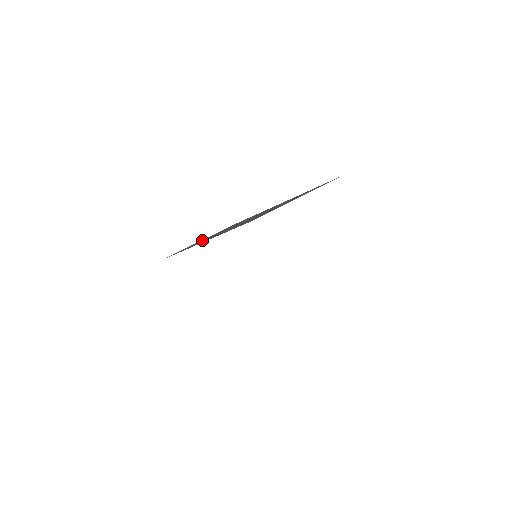
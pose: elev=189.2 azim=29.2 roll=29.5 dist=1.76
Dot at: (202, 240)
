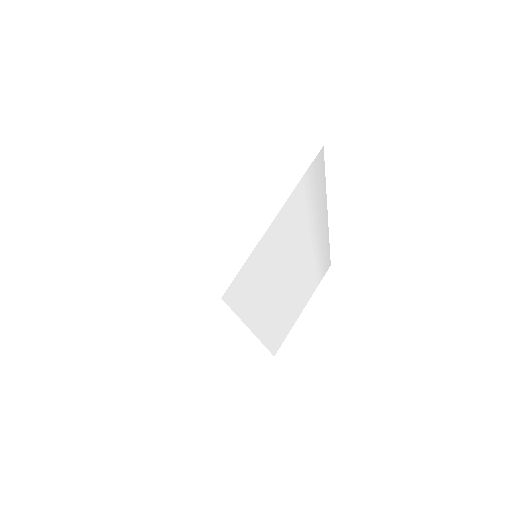
Dot at: occluded
